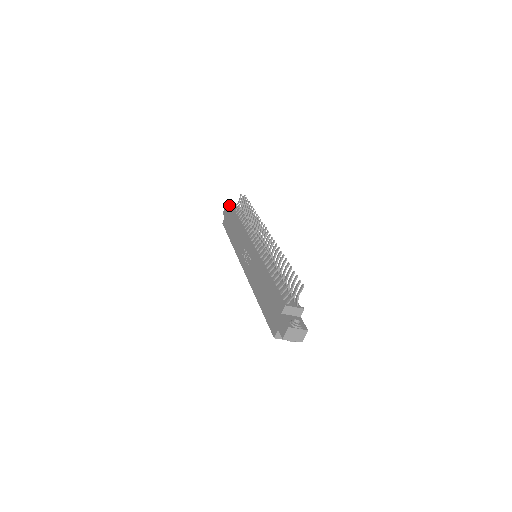
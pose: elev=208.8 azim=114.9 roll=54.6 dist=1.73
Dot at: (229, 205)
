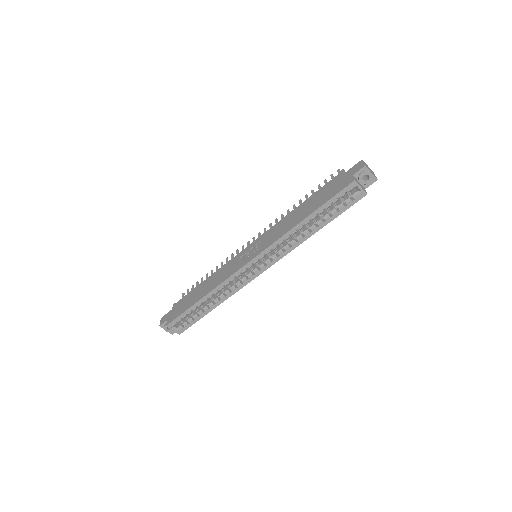
Dot at: occluded
